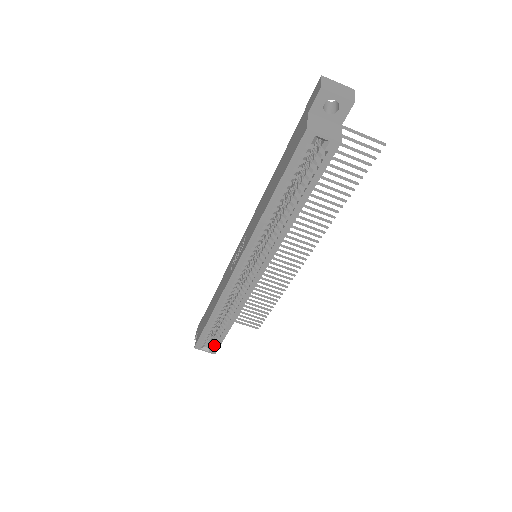
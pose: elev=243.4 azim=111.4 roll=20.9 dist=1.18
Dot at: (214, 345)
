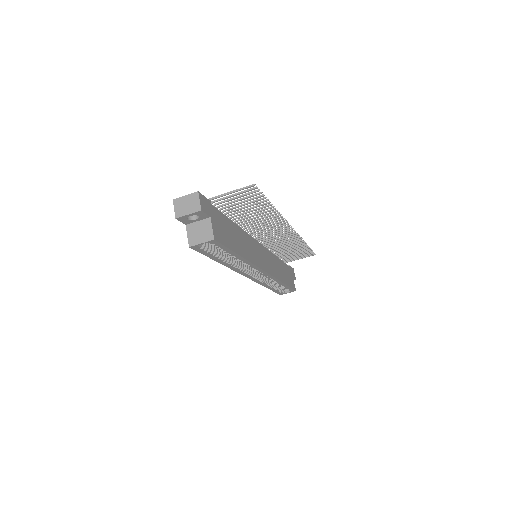
Dot at: (289, 290)
